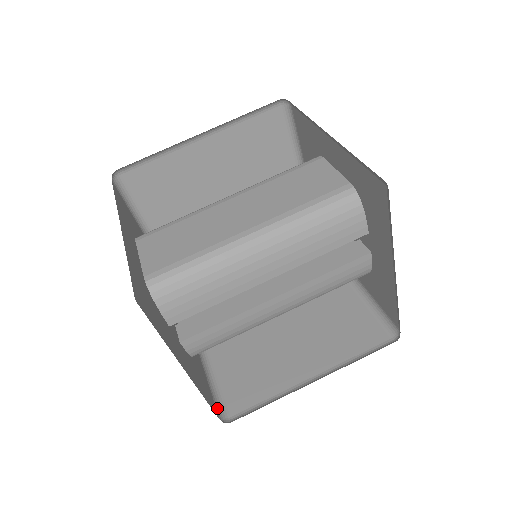
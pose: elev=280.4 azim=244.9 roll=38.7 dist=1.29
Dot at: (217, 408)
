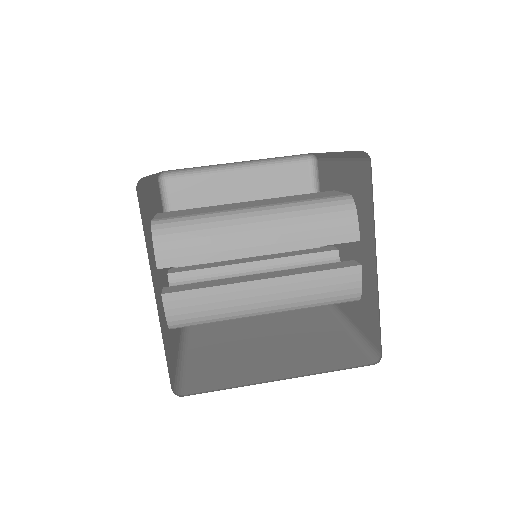
Dot at: (174, 384)
